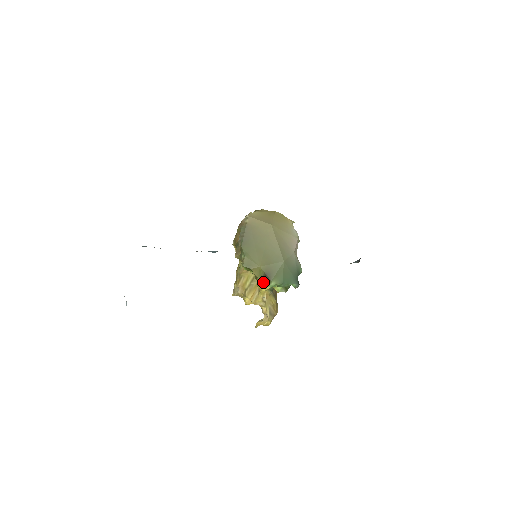
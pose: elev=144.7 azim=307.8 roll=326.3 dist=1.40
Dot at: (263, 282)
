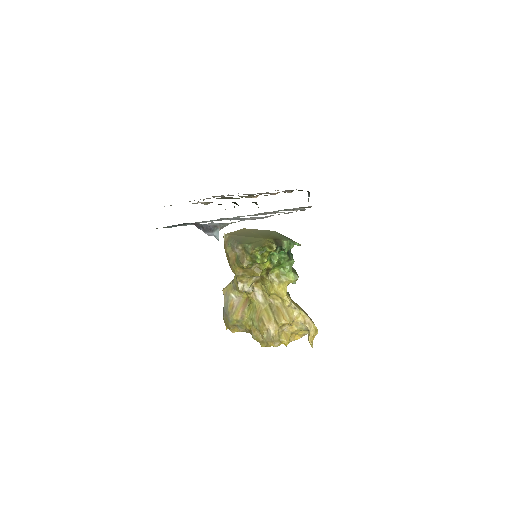
Dot at: (279, 249)
